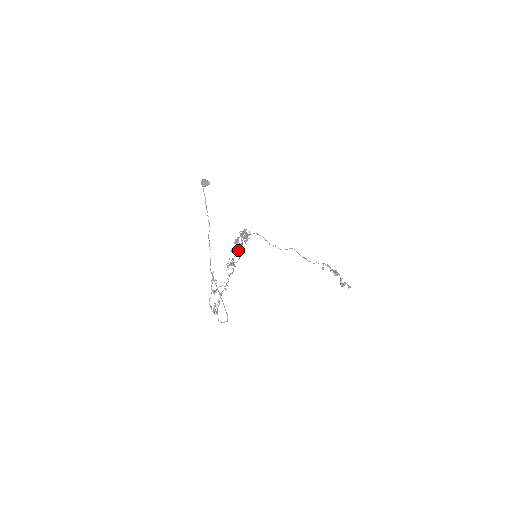
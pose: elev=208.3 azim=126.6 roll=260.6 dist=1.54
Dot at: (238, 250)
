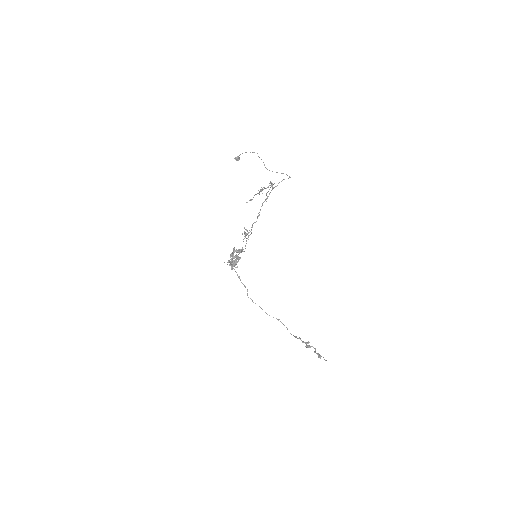
Dot at: (240, 249)
